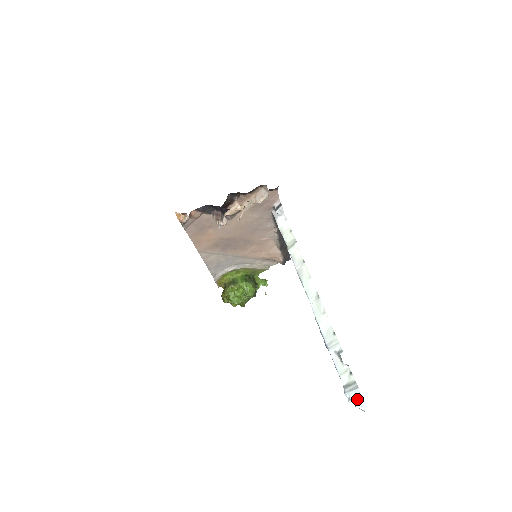
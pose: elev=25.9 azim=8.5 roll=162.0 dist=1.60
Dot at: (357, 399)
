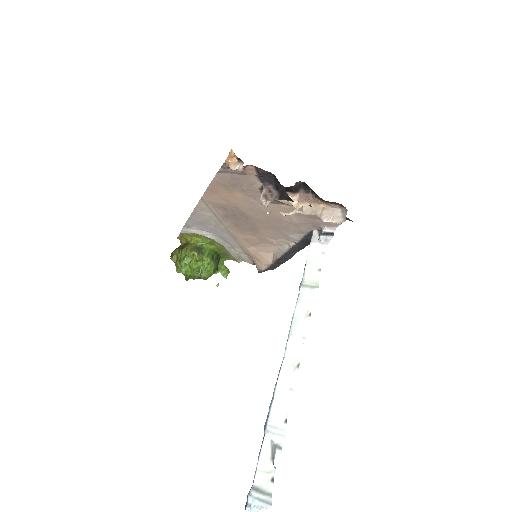
Dot at: (255, 508)
